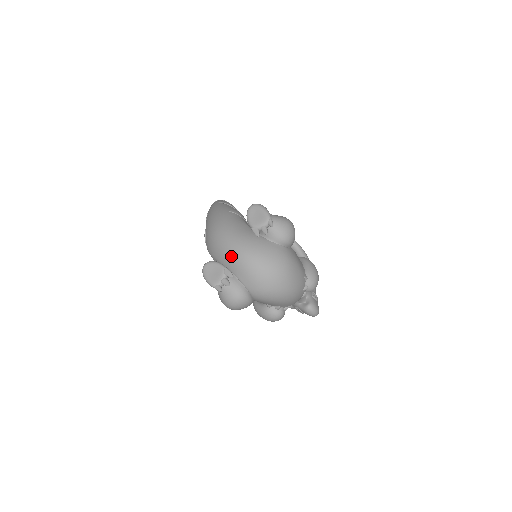
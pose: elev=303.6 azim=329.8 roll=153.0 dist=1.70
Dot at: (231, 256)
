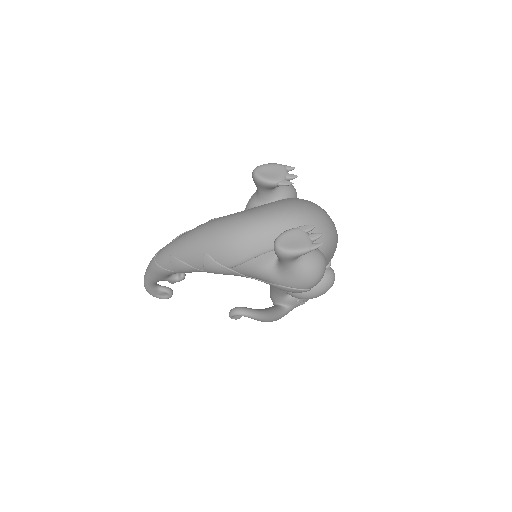
Dot at: (280, 227)
